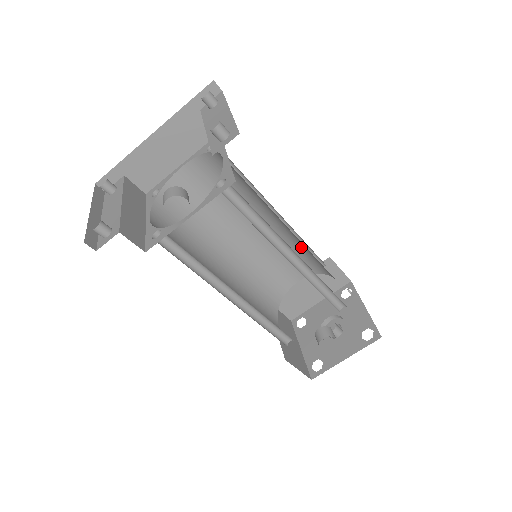
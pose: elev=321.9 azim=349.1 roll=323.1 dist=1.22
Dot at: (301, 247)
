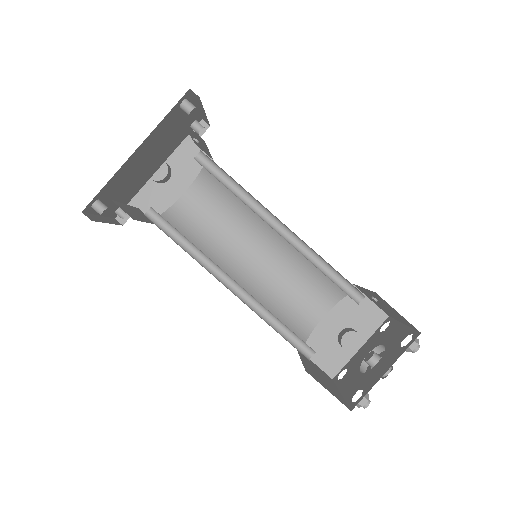
Dot at: occluded
